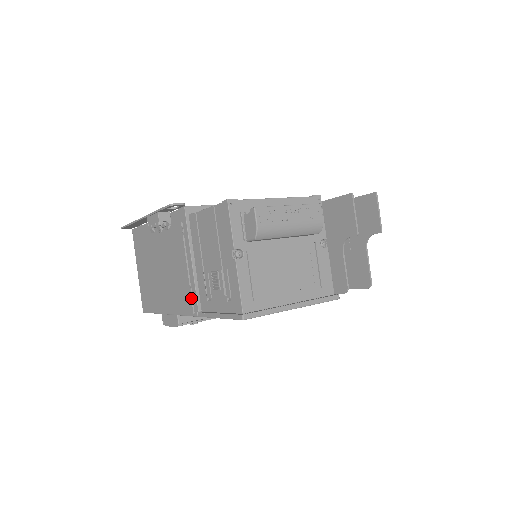
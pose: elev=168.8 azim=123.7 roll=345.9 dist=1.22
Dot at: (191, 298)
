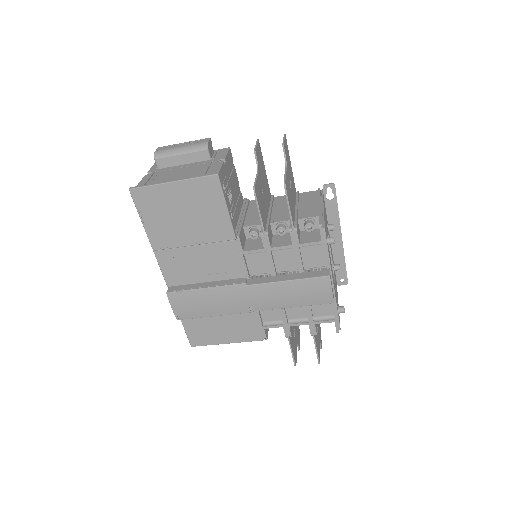
Dot at: occluded
